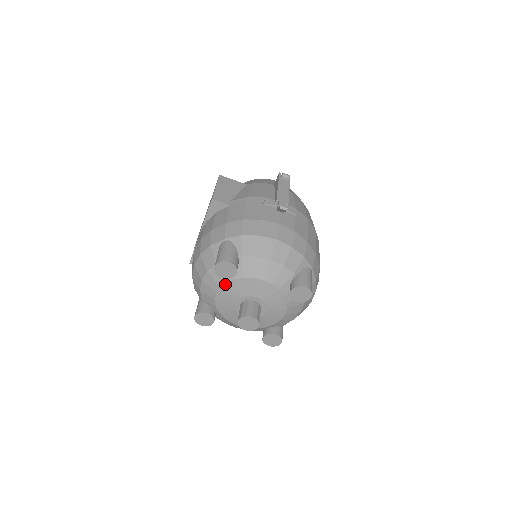
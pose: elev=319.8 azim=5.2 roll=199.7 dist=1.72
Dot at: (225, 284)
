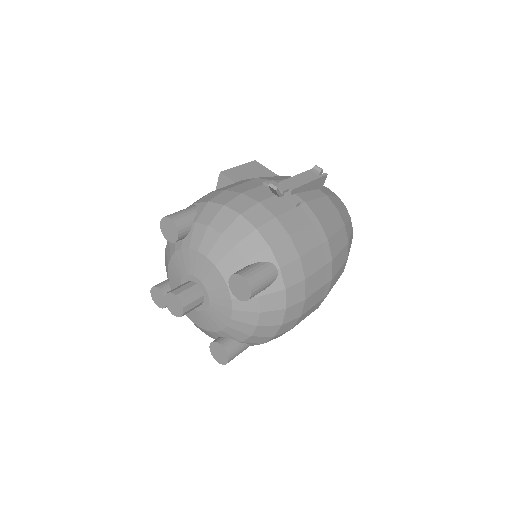
Dot at: (174, 253)
